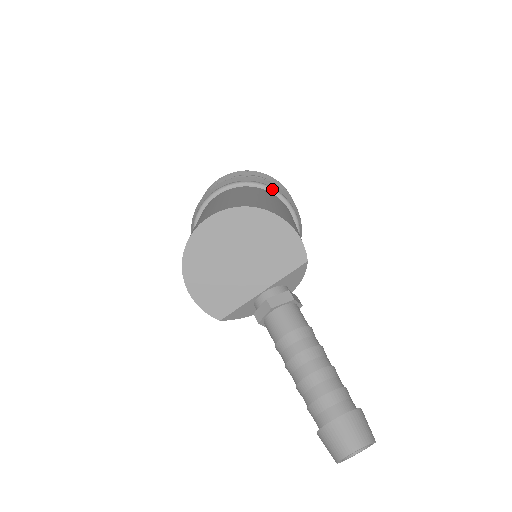
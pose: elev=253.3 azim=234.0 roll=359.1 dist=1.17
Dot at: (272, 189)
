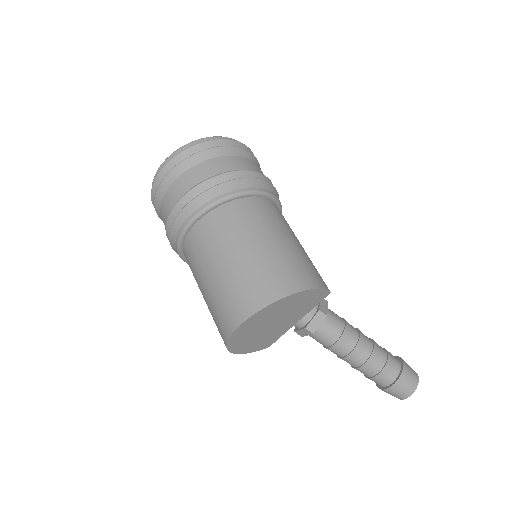
Dot at: (243, 194)
